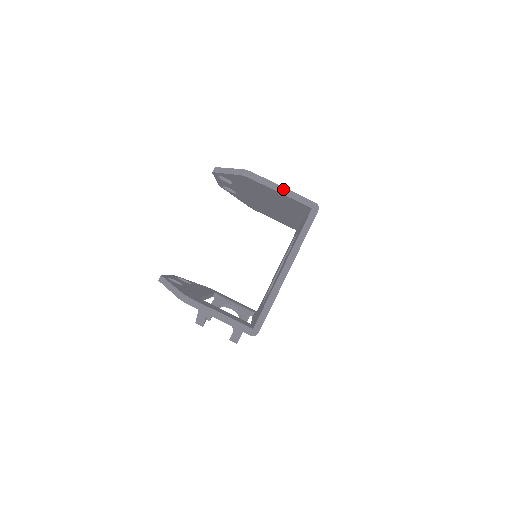
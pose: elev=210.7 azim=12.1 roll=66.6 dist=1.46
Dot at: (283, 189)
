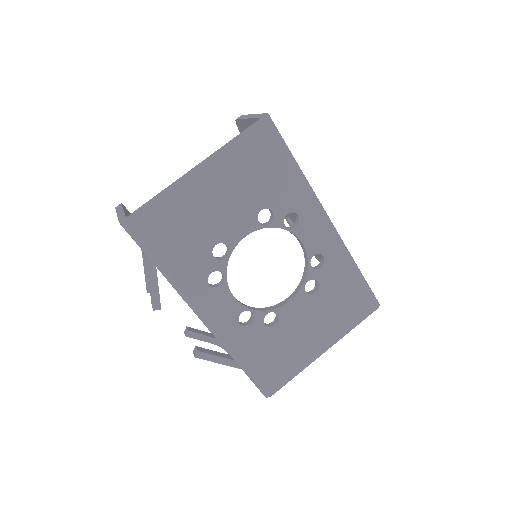
Dot at: (252, 115)
